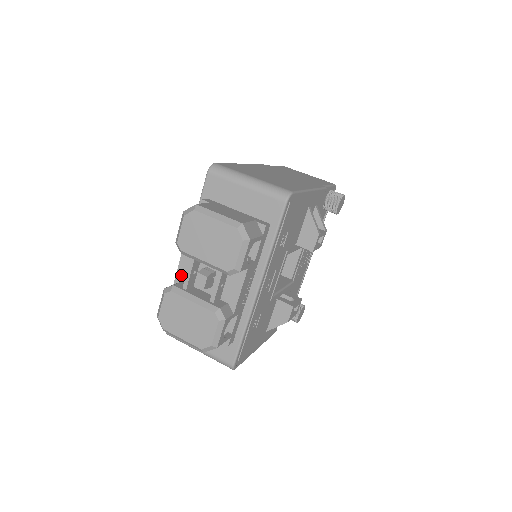
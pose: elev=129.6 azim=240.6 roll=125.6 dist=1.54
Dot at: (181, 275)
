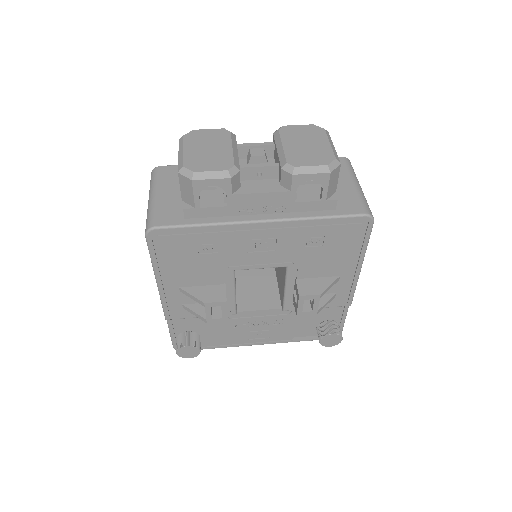
Dot at: occluded
